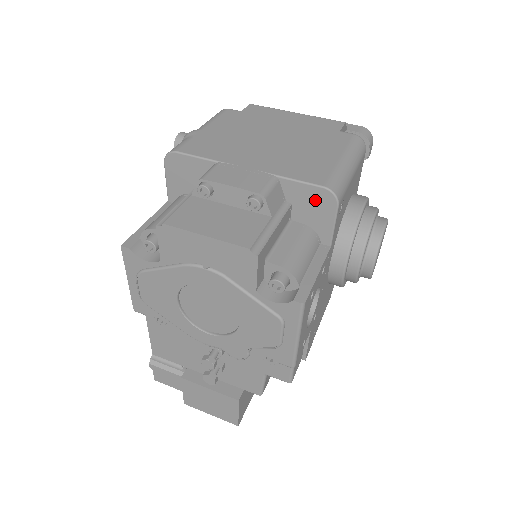
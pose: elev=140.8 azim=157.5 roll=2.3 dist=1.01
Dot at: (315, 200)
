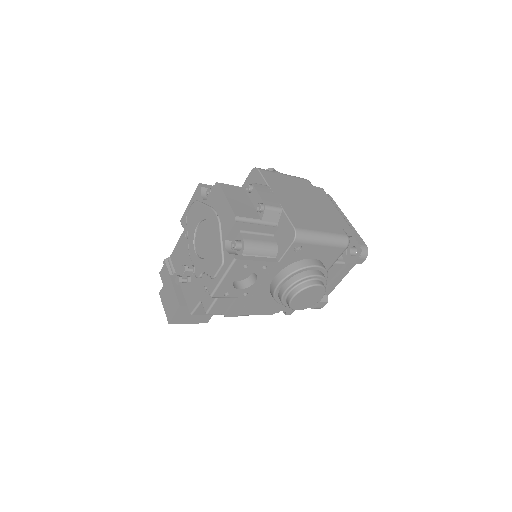
Dot at: (287, 232)
